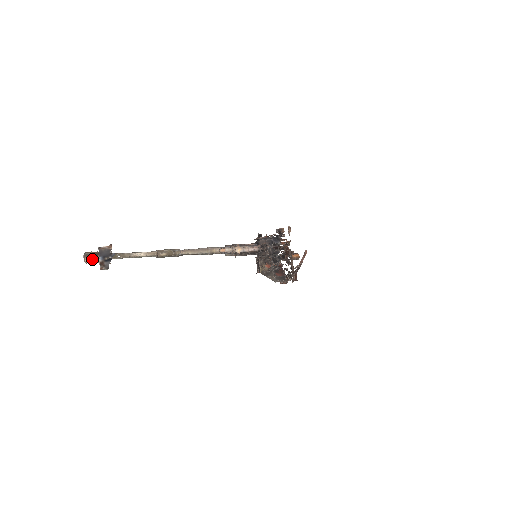
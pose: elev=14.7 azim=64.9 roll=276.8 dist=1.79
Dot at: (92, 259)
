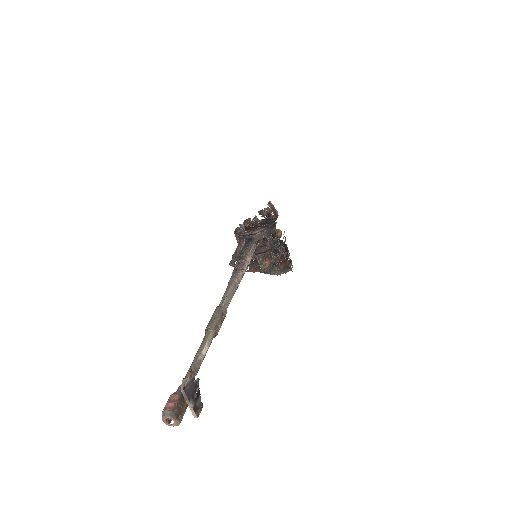
Dot at: (182, 414)
